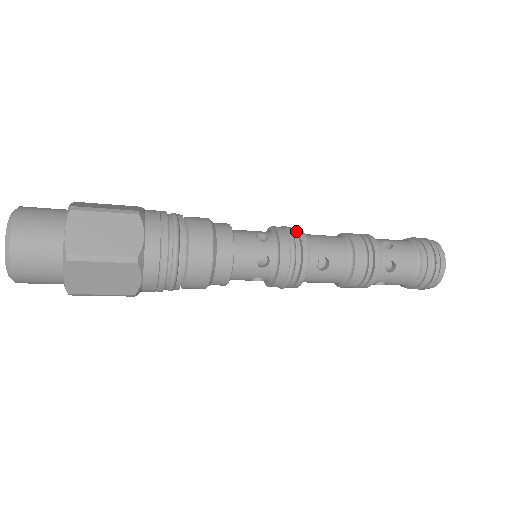
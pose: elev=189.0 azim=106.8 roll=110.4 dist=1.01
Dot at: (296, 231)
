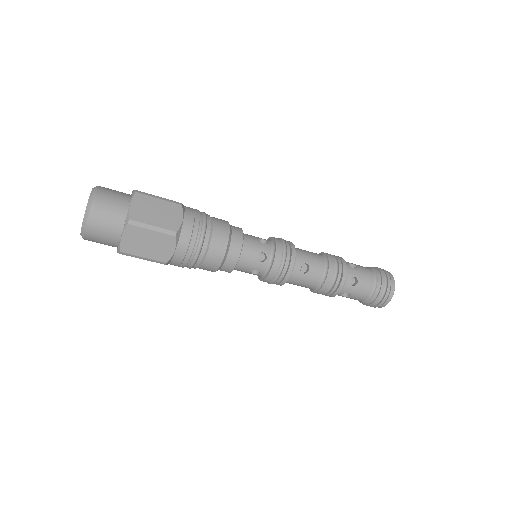
Dot at: occluded
